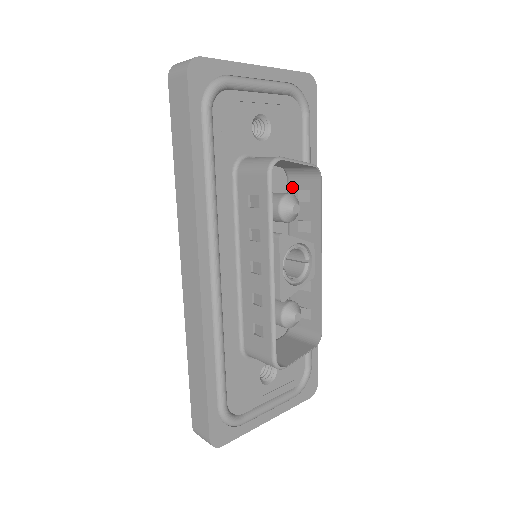
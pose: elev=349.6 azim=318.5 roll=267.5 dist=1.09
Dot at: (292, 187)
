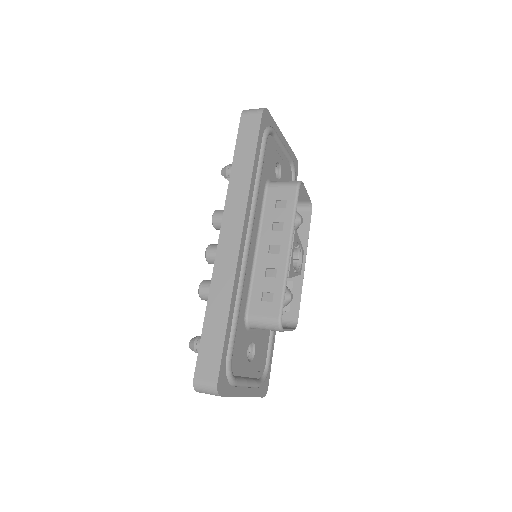
Dot at: occluded
